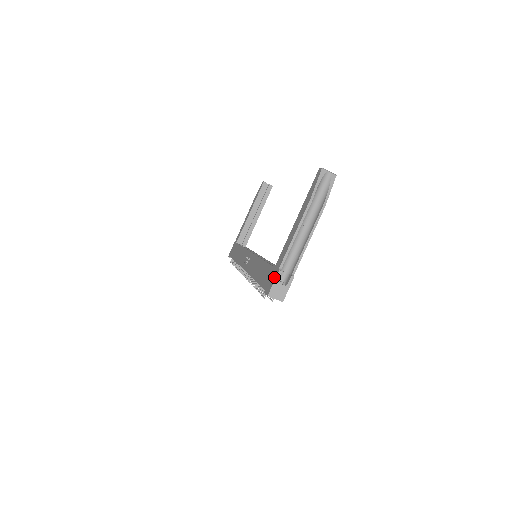
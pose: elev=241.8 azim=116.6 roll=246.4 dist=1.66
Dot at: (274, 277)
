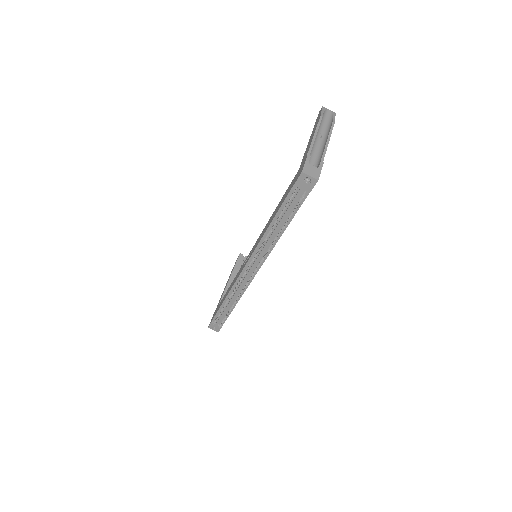
Dot at: (303, 163)
